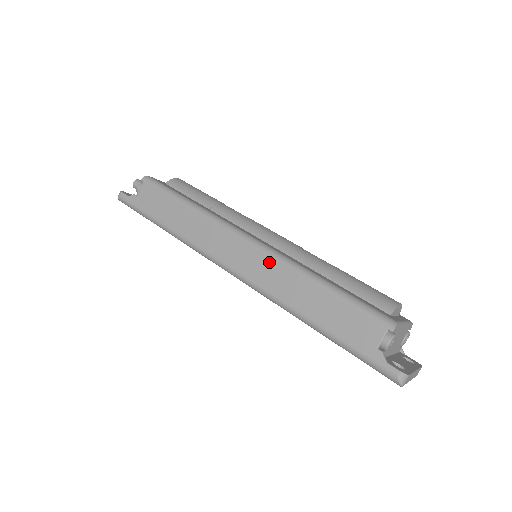
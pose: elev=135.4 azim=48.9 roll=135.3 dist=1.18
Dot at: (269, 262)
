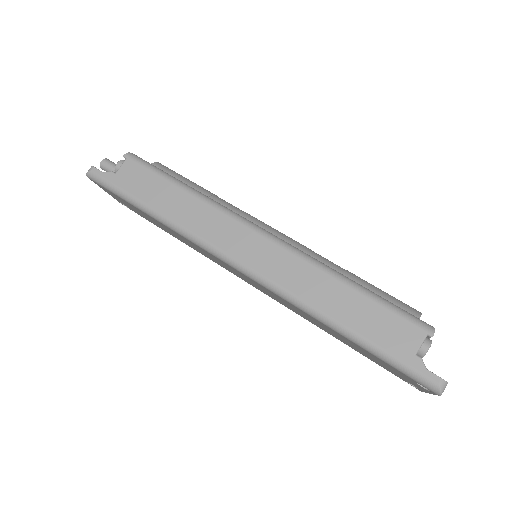
Dot at: (290, 258)
